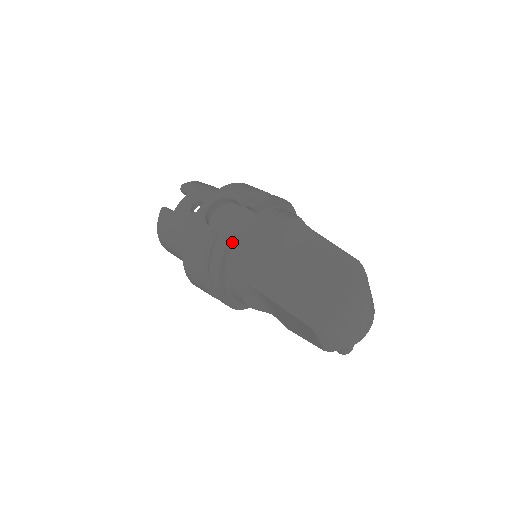
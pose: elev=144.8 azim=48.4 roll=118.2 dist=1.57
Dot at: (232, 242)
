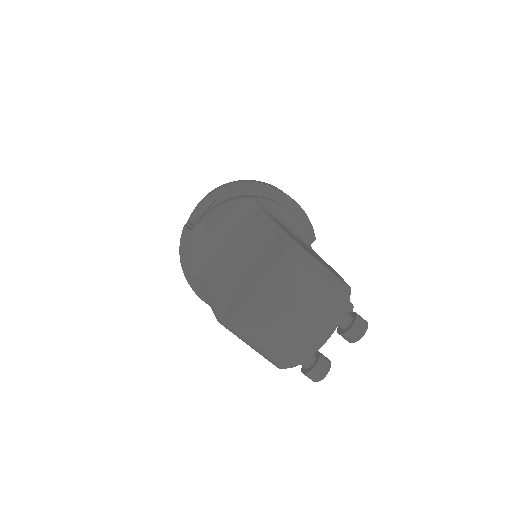
Dot at: (190, 232)
